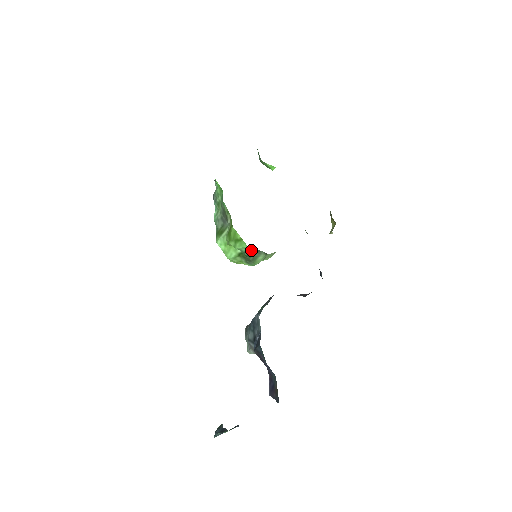
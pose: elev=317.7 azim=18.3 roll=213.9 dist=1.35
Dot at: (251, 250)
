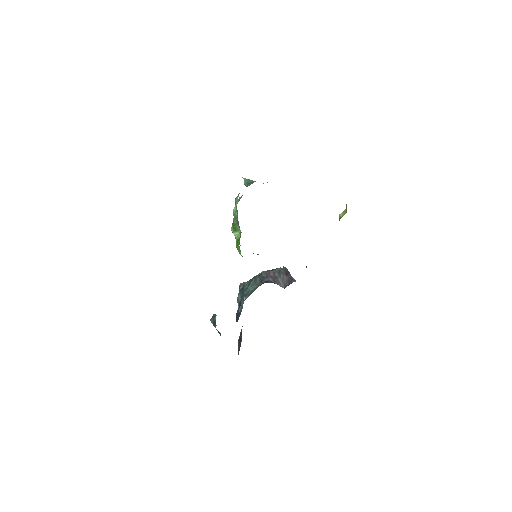
Dot at: occluded
